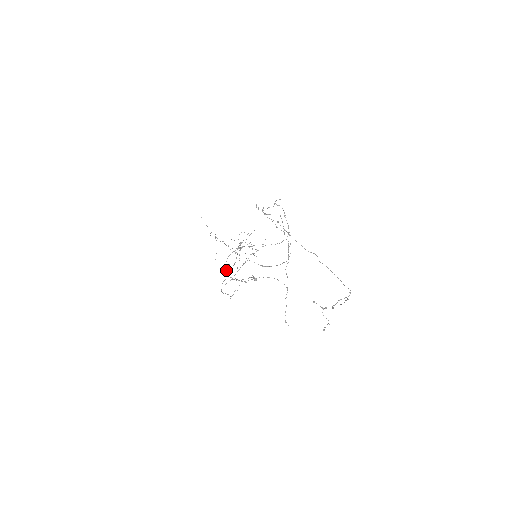
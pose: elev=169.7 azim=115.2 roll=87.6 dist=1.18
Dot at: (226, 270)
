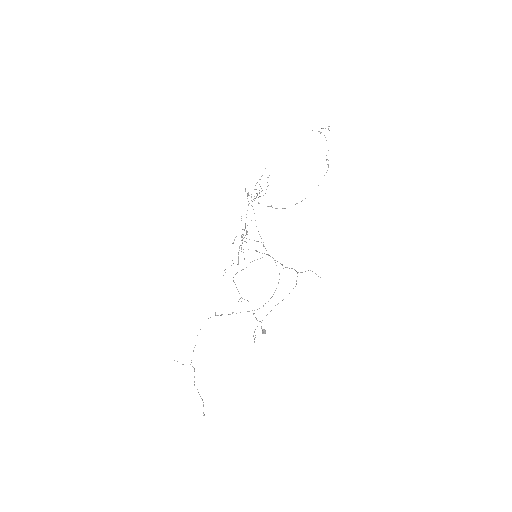
Dot at: (245, 224)
